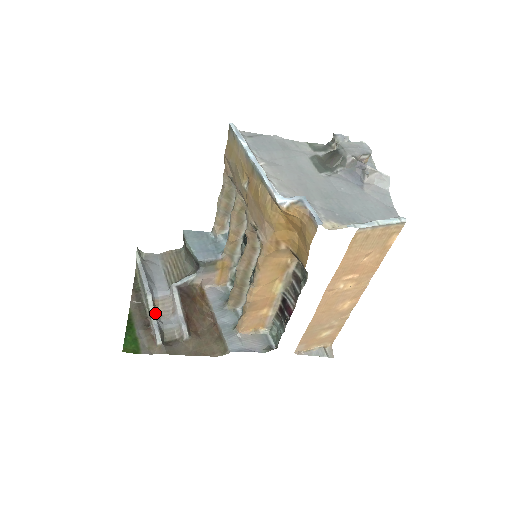
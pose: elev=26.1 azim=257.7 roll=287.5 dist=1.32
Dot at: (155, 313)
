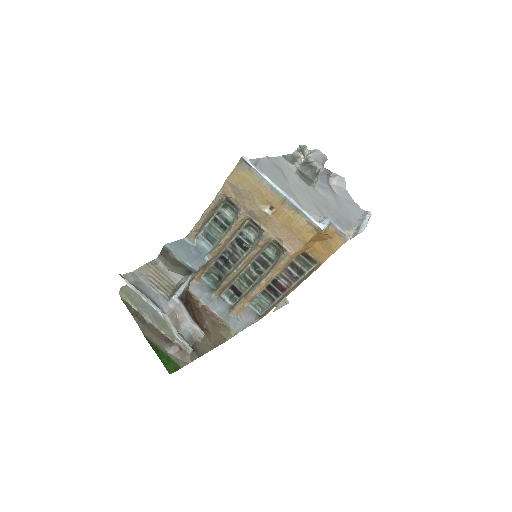
Dot at: occluded
